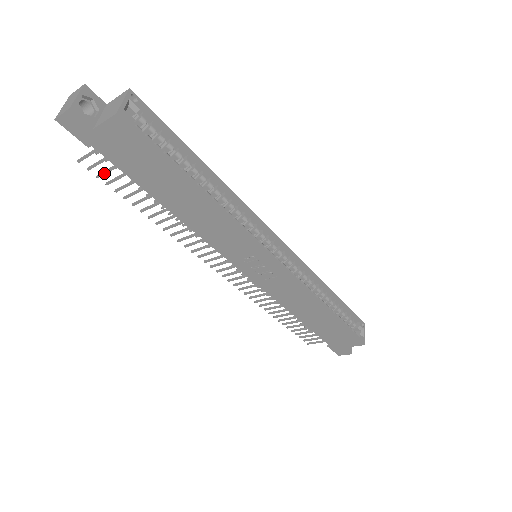
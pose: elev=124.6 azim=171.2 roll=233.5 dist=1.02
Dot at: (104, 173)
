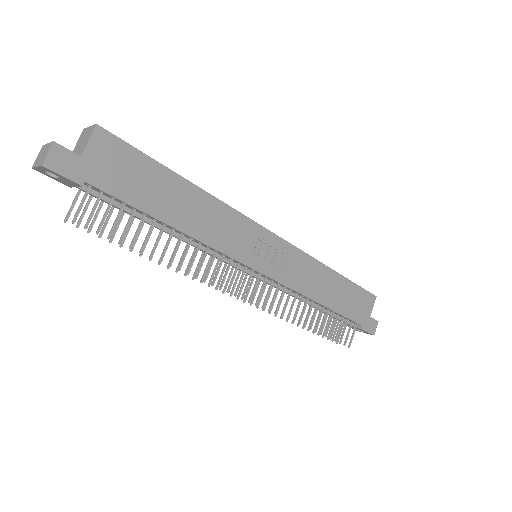
Dot at: (103, 221)
